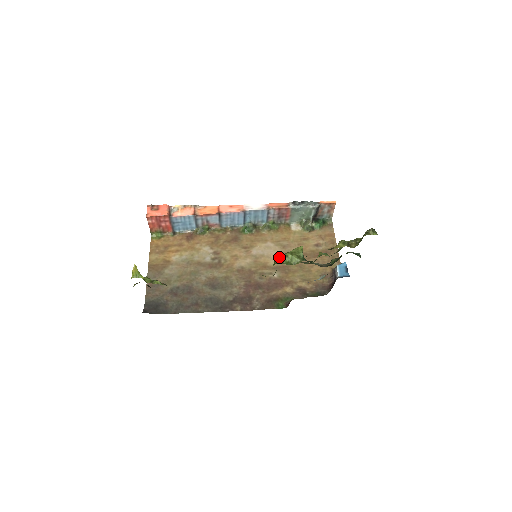
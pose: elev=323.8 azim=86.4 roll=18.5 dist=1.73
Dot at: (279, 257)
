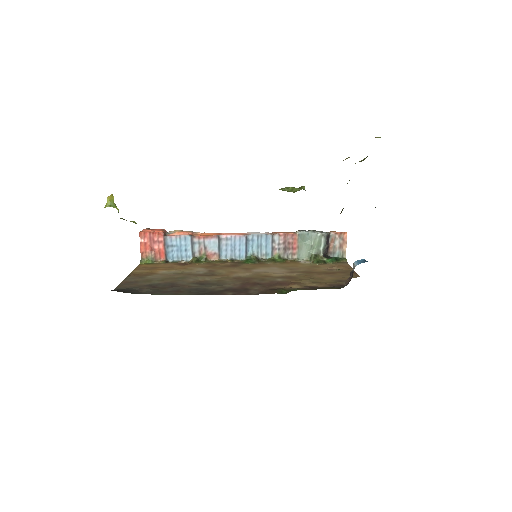
Dot at: occluded
